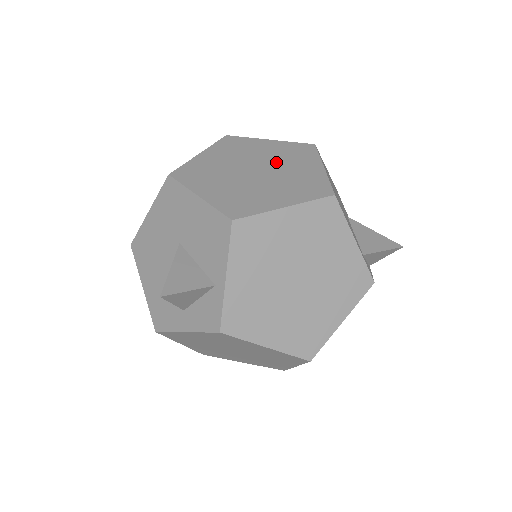
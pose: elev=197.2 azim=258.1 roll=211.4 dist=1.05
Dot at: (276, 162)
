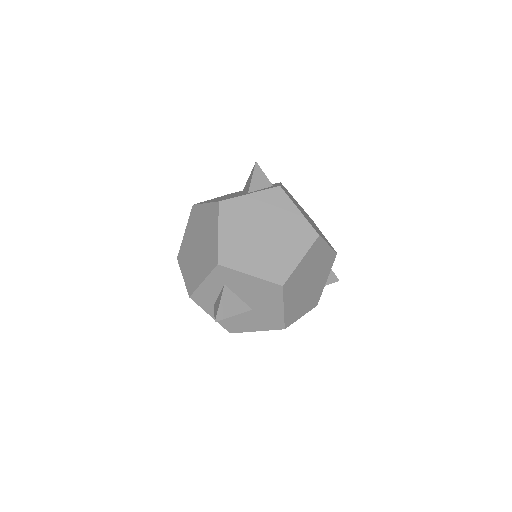
Dot at: occluded
